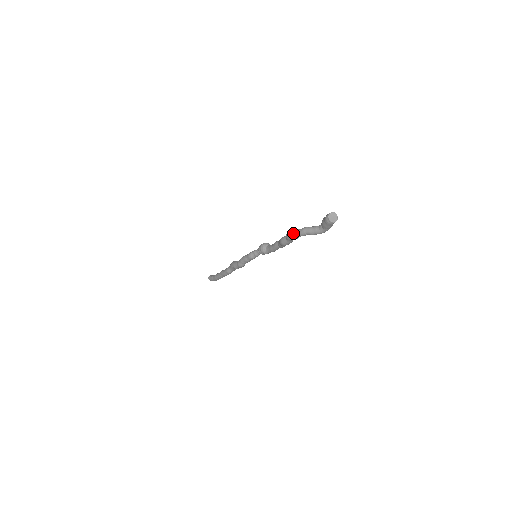
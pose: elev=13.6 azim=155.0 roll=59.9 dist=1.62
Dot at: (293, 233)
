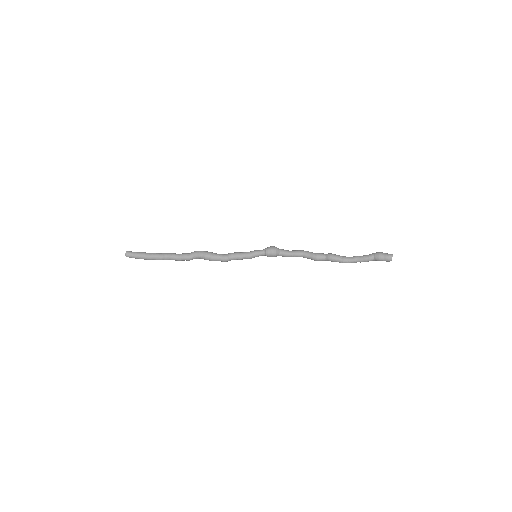
Dot at: (346, 261)
